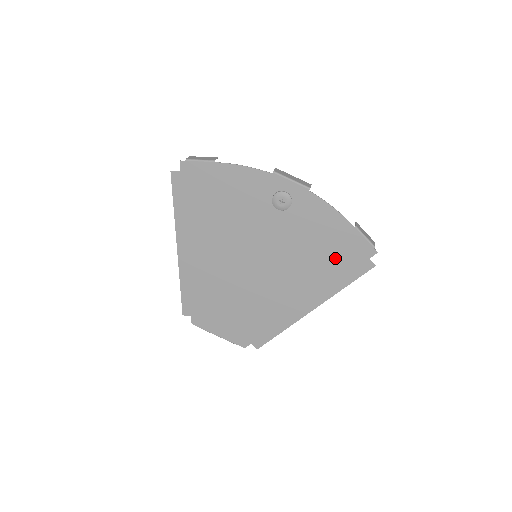
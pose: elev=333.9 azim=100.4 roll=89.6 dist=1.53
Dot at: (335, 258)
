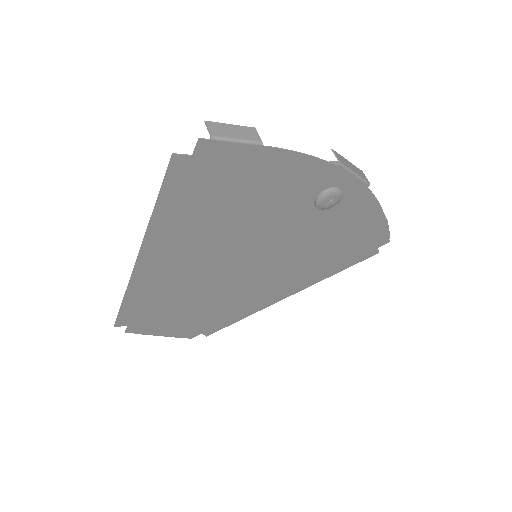
Dot at: (346, 250)
